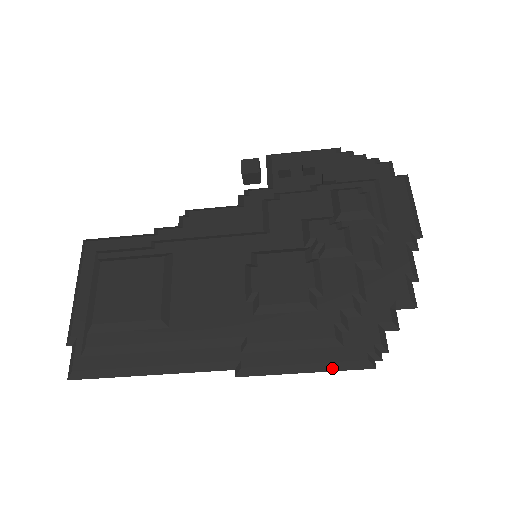
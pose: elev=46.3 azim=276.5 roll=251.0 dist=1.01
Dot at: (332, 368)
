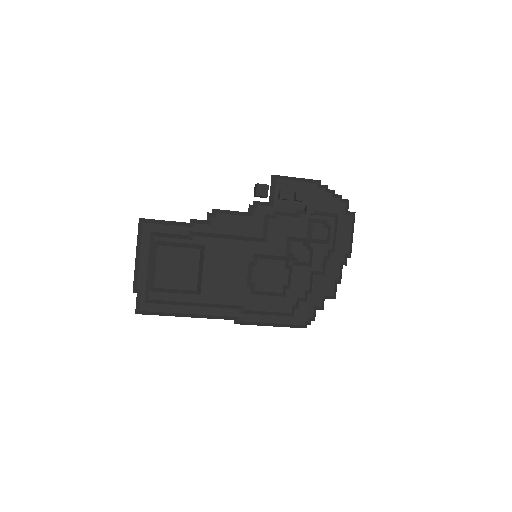
Dot at: (285, 326)
